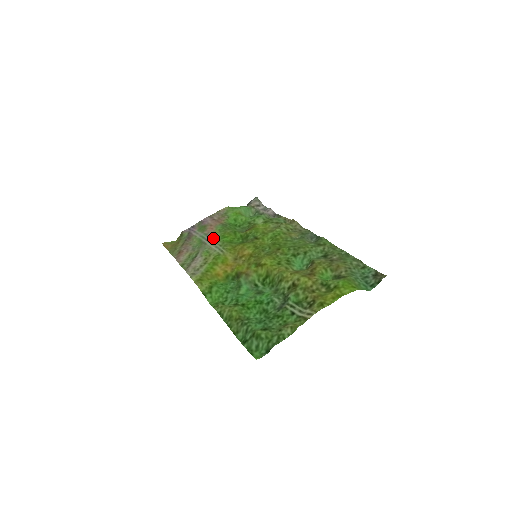
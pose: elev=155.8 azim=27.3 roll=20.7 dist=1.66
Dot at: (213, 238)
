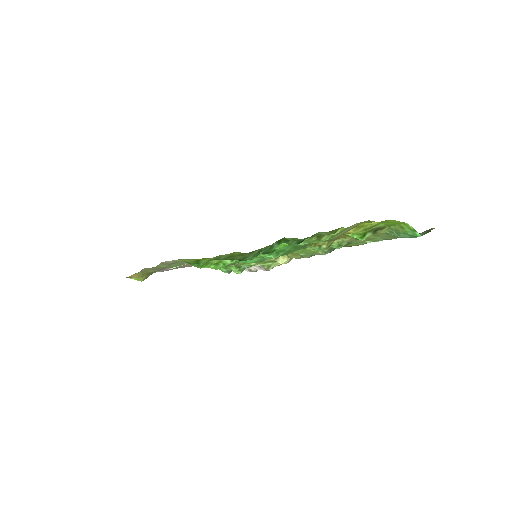
Dot at: occluded
